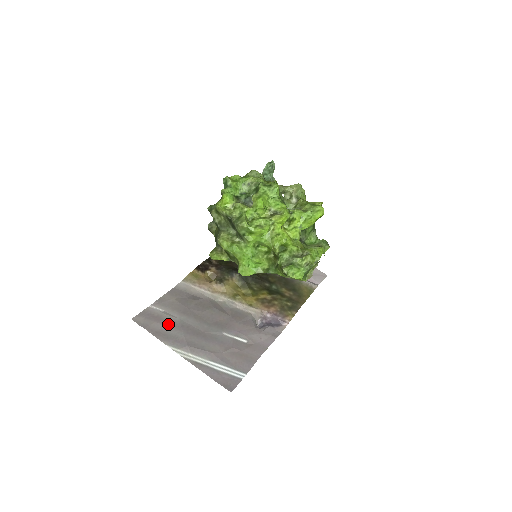
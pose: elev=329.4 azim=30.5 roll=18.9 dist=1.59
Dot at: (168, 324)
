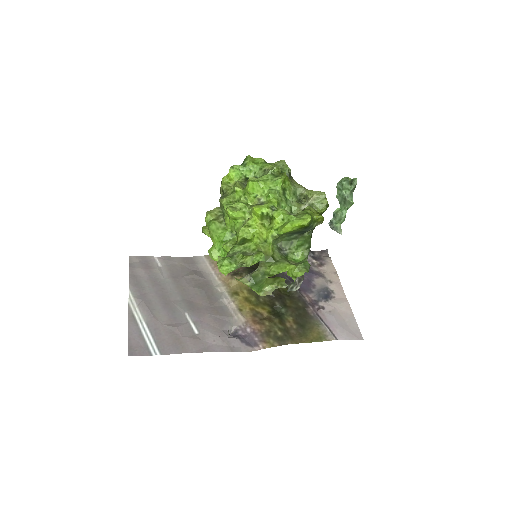
Dot at: (150, 276)
